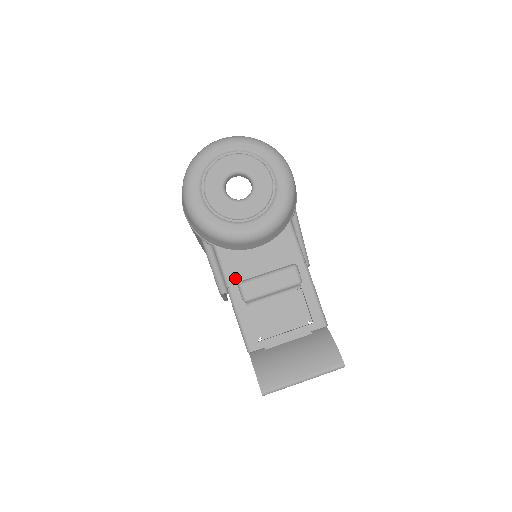
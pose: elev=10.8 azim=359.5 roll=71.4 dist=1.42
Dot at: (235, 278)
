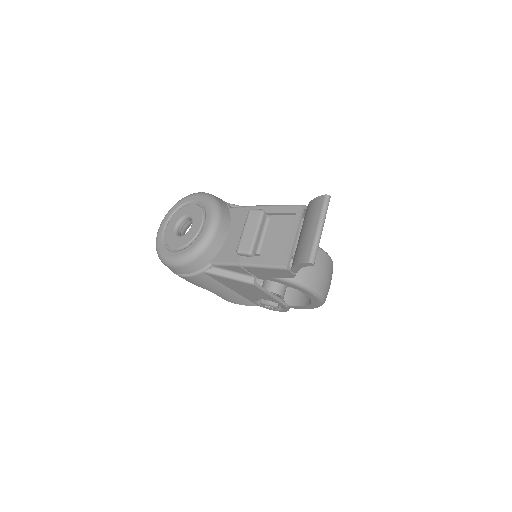
Dot at: (236, 257)
